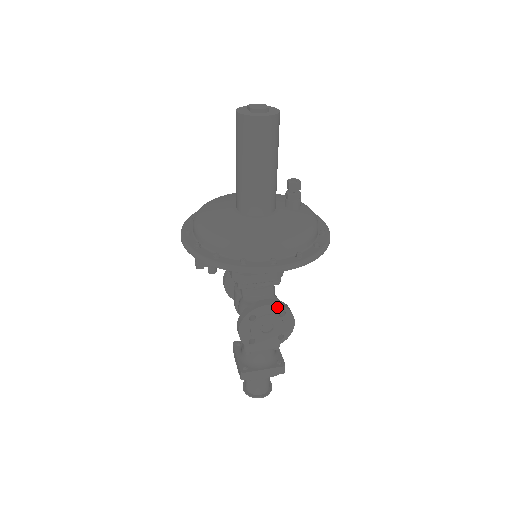
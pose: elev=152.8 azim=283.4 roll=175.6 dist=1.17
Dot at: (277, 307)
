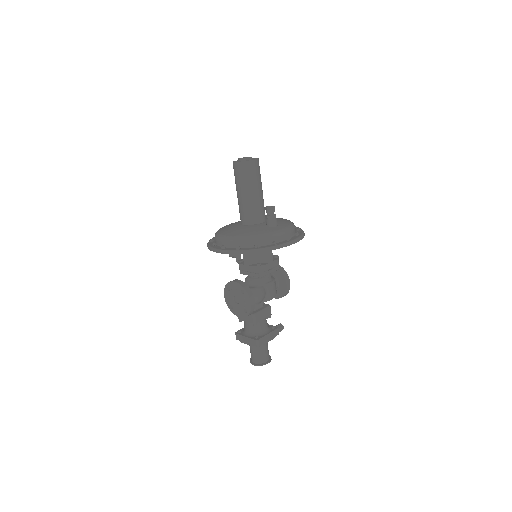
Dot at: (239, 285)
